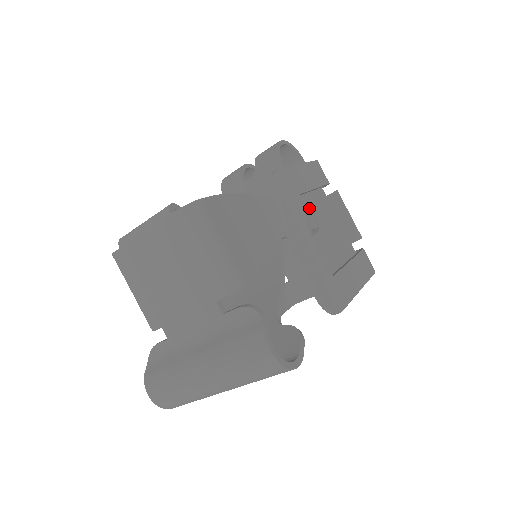
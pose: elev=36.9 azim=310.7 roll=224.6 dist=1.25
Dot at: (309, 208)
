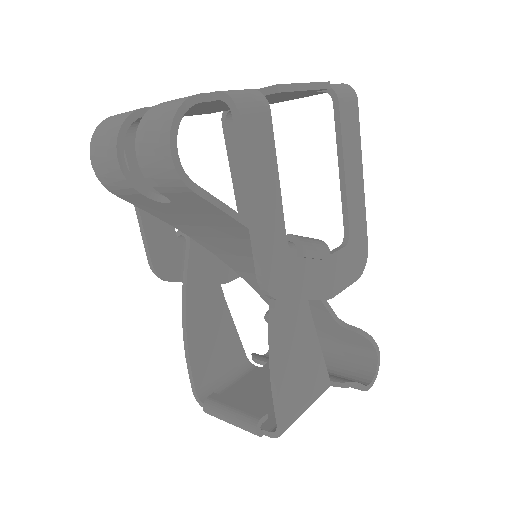
Dot at: occluded
